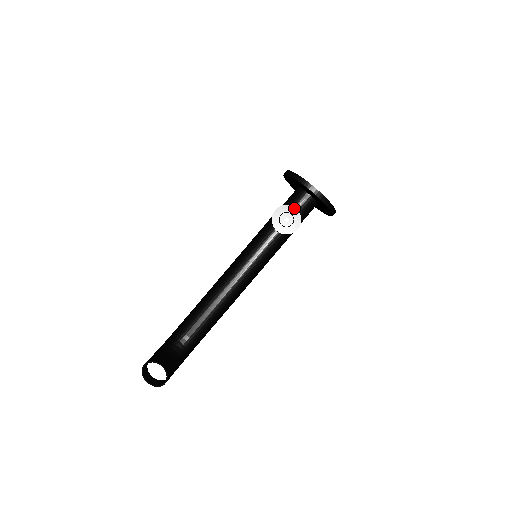
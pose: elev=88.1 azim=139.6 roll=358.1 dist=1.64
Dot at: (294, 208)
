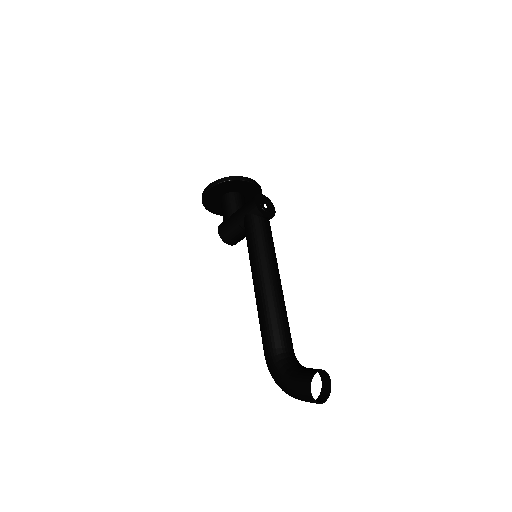
Dot at: (262, 195)
